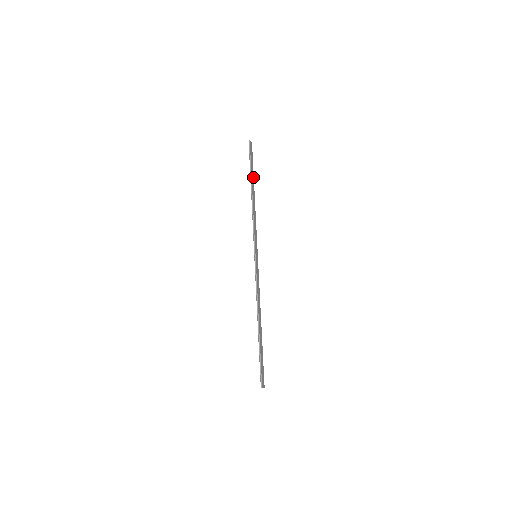
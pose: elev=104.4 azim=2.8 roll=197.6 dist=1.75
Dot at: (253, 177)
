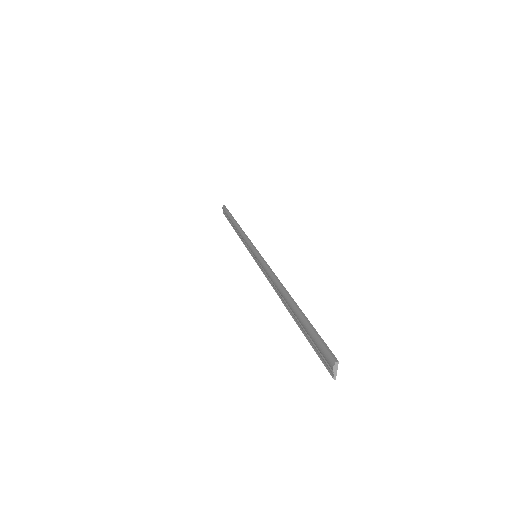
Dot at: occluded
